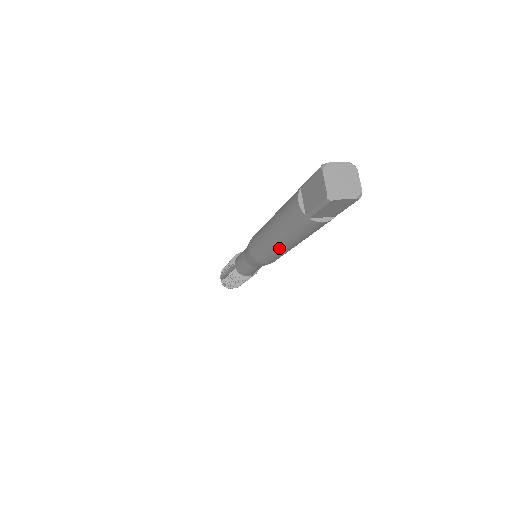
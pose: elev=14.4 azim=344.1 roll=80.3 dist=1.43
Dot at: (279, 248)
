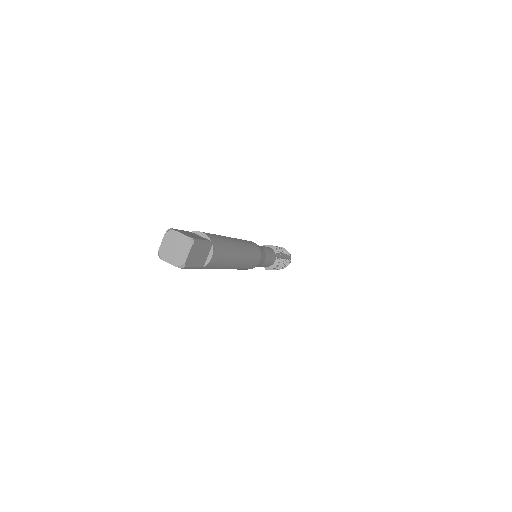
Dot at: (238, 266)
